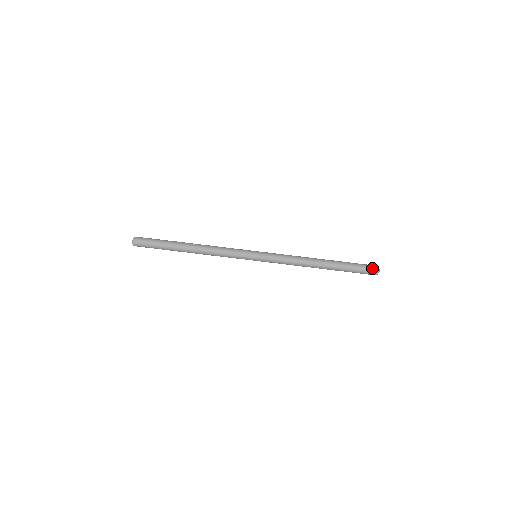
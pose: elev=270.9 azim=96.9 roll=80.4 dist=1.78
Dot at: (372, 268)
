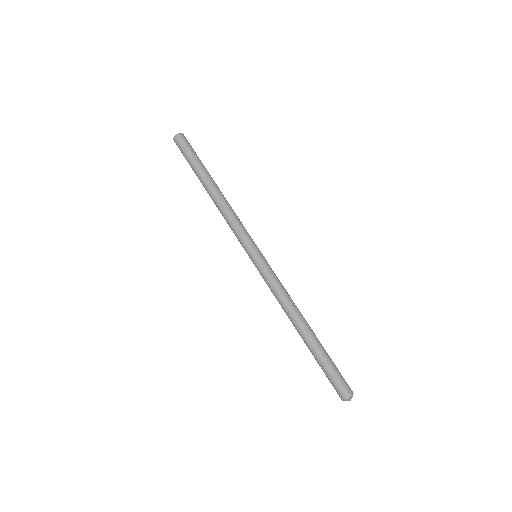
Dot at: (348, 385)
